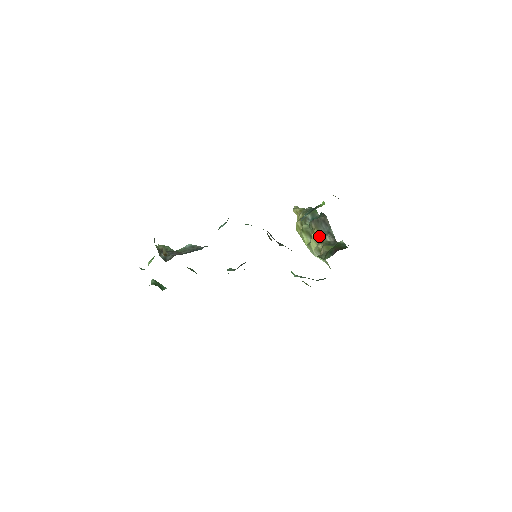
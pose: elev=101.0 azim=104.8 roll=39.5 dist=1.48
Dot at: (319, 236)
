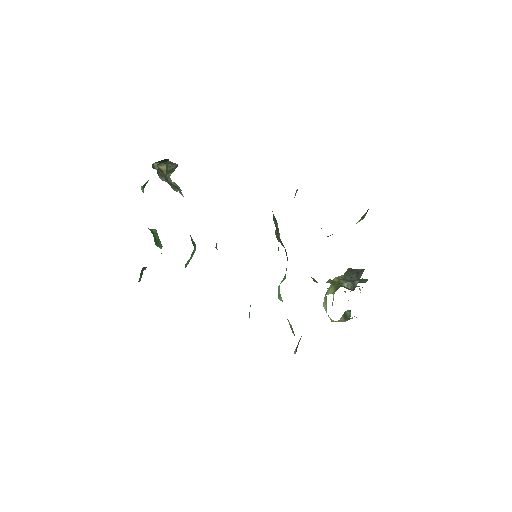
Dot at: (339, 280)
